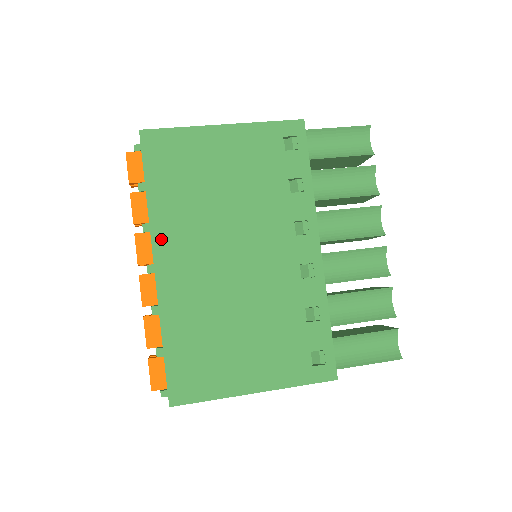
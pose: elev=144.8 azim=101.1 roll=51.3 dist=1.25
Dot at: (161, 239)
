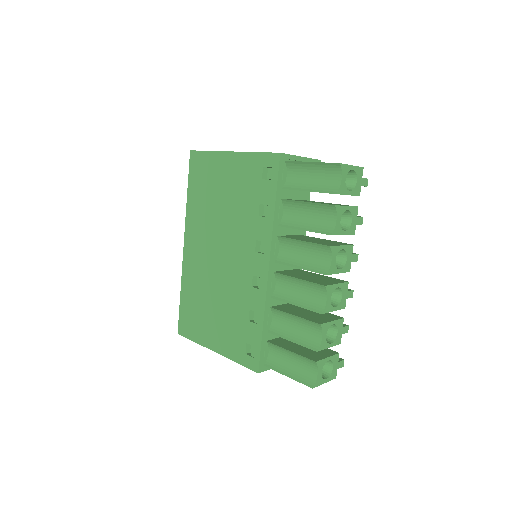
Dot at: (189, 228)
